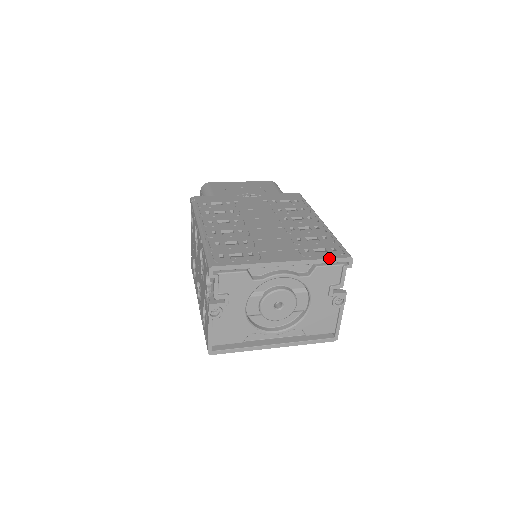
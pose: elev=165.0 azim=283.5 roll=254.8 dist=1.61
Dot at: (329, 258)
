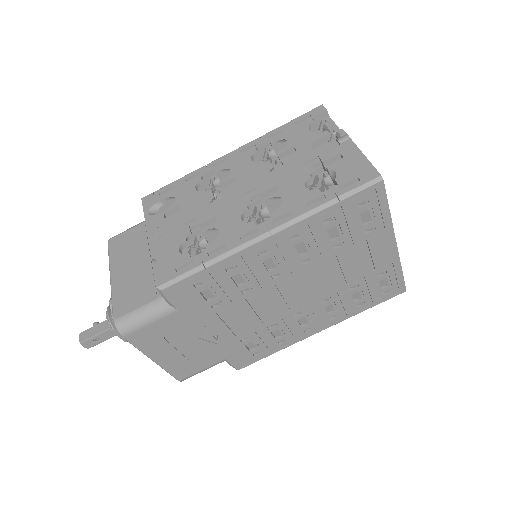
Dot at: occluded
